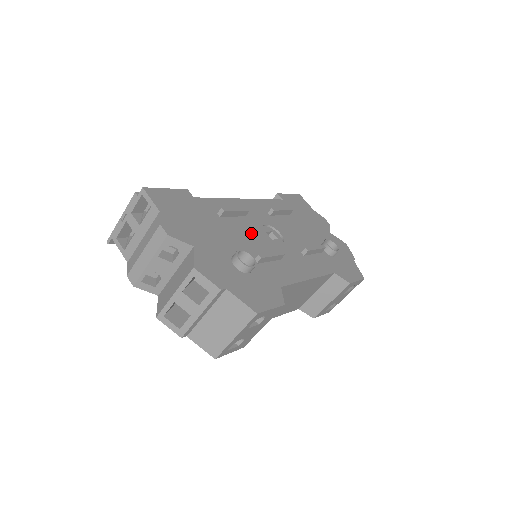
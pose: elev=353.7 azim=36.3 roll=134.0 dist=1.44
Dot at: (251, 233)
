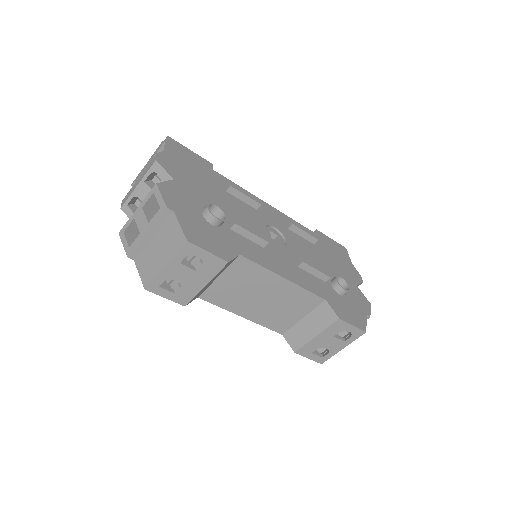
Dot at: (249, 218)
